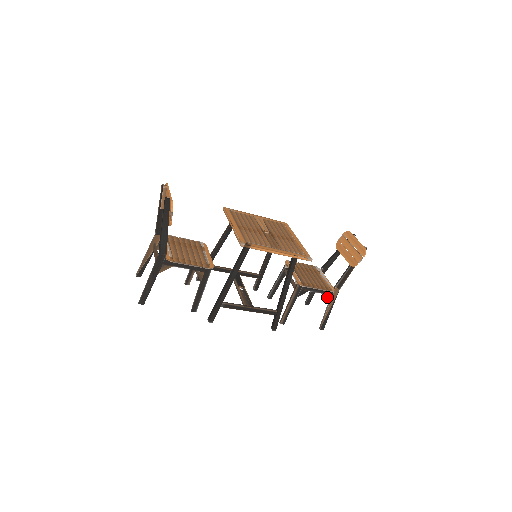
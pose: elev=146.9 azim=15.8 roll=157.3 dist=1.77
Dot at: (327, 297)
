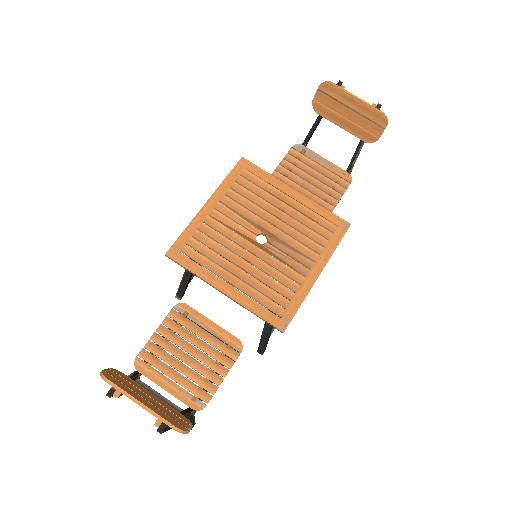
Dot at: occluded
